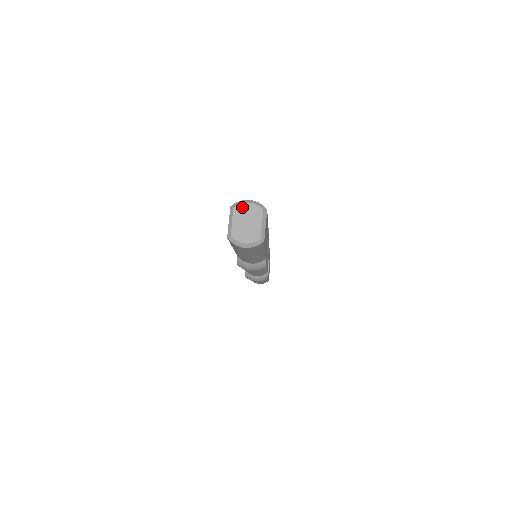
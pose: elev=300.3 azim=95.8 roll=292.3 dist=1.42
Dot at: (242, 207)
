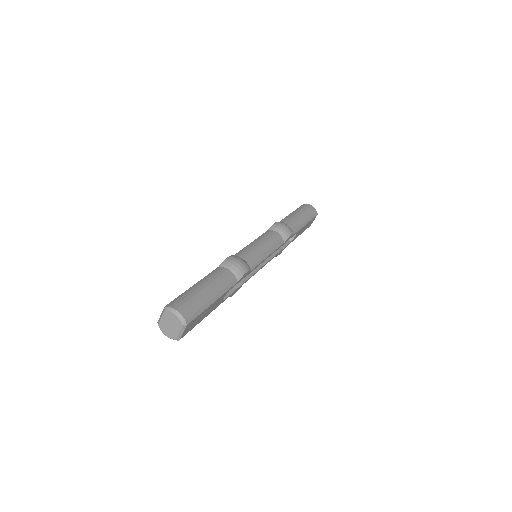
Dot at: (170, 314)
